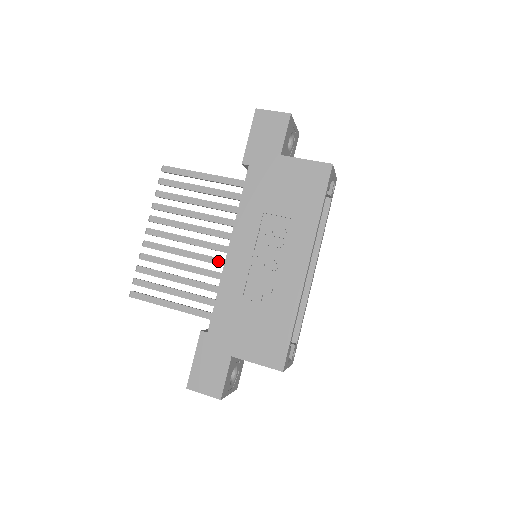
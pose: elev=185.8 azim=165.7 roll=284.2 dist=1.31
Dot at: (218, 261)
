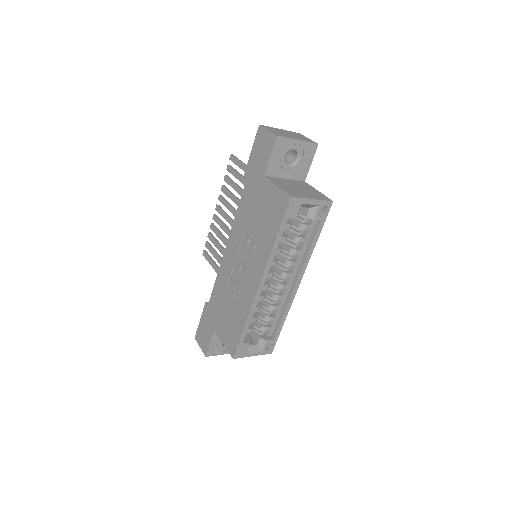
Dot at: occluded
